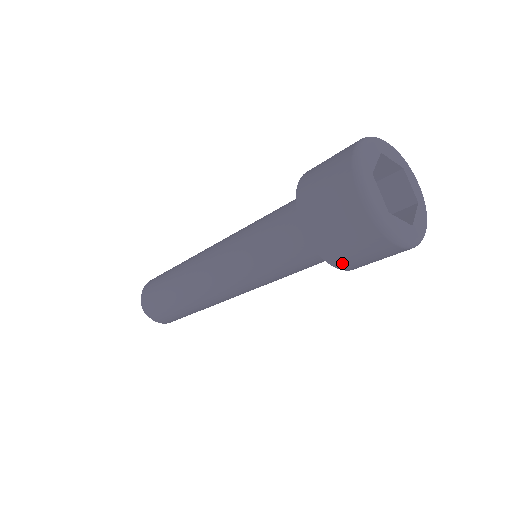
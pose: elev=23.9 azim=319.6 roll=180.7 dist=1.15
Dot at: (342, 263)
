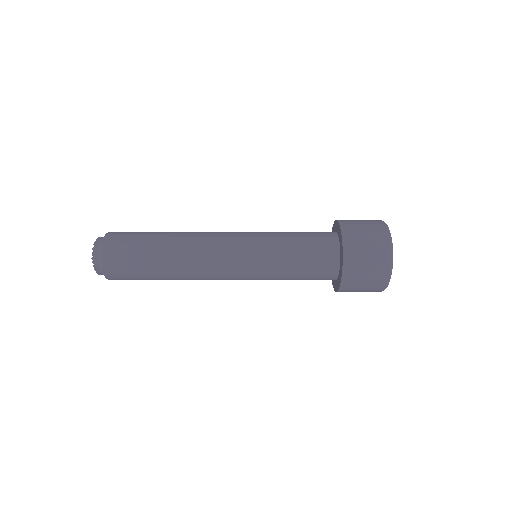
Dot at: occluded
